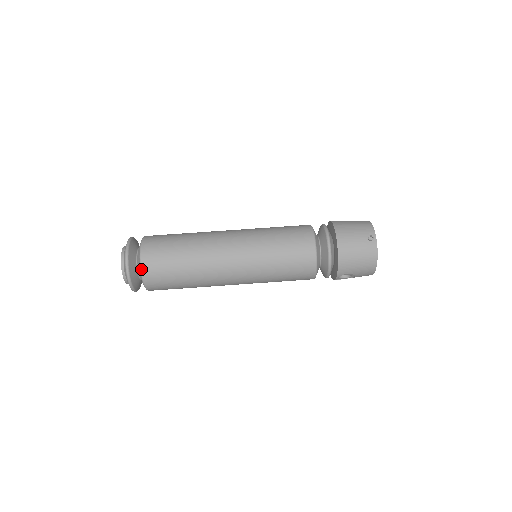
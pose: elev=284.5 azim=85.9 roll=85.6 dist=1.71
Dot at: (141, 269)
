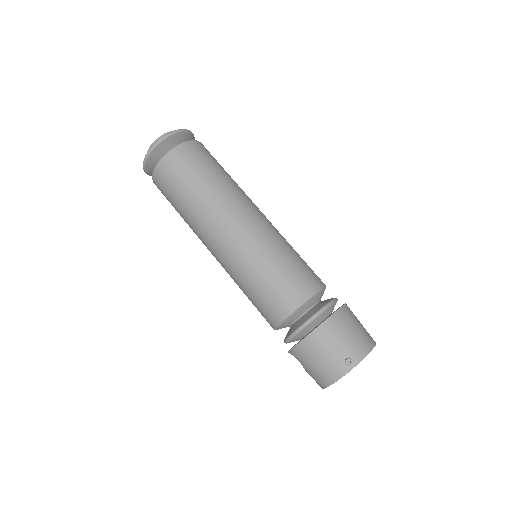
Dot at: (158, 162)
